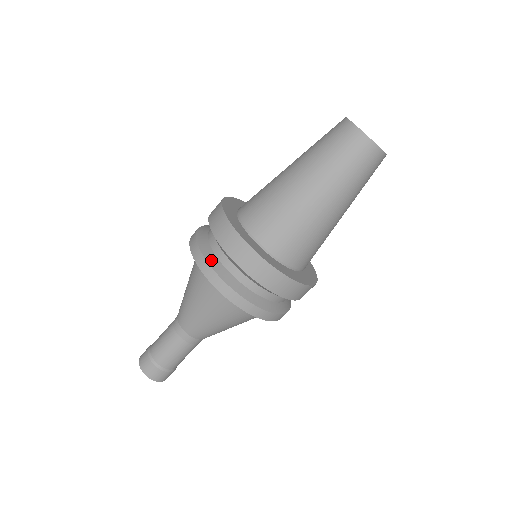
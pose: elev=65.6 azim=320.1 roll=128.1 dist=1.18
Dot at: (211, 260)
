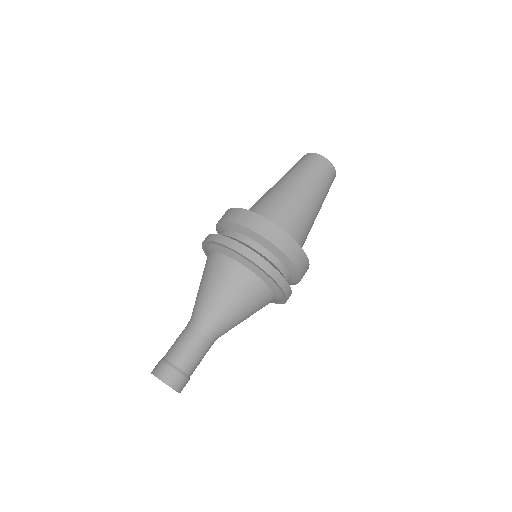
Dot at: (231, 238)
